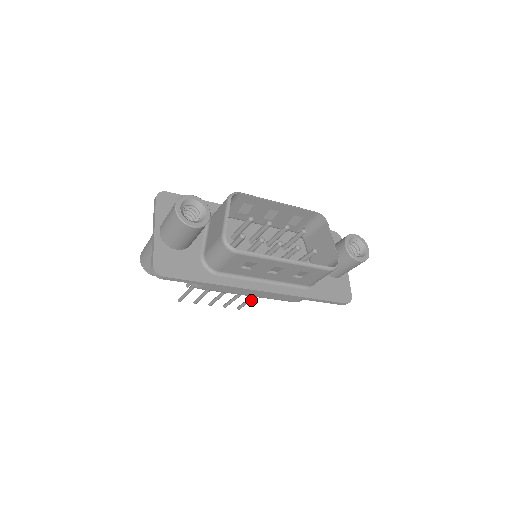
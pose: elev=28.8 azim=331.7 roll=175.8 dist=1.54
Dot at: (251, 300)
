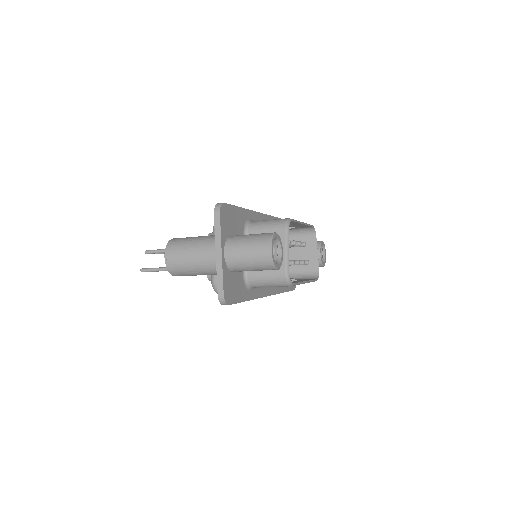
Dot at: occluded
